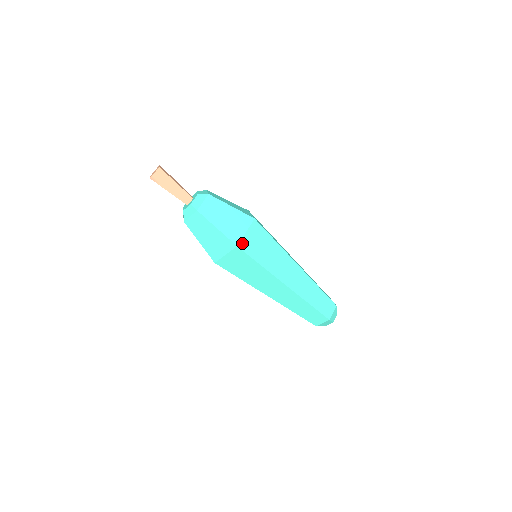
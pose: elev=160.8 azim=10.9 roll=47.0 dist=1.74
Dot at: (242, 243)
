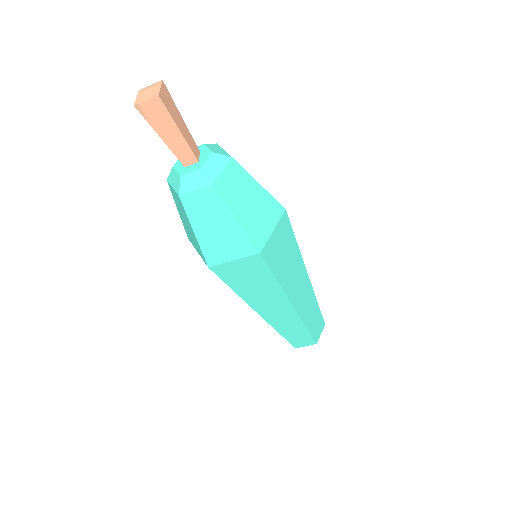
Dot at: occluded
